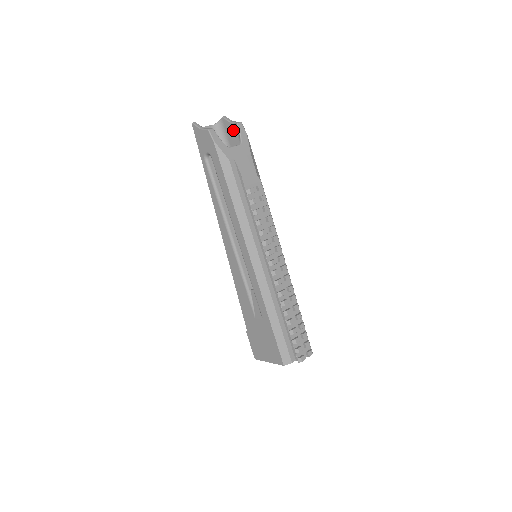
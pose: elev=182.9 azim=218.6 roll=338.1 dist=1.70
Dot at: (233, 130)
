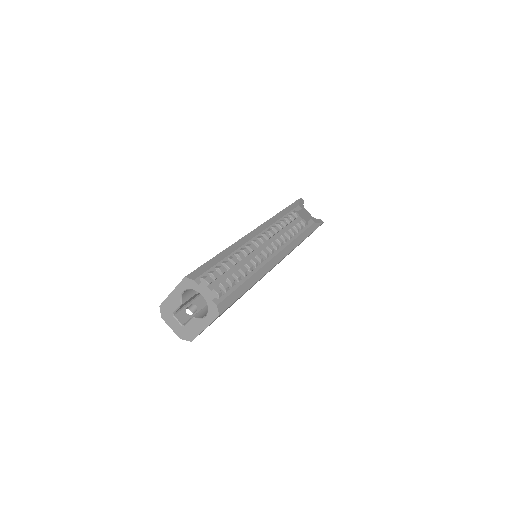
Dot at: occluded
